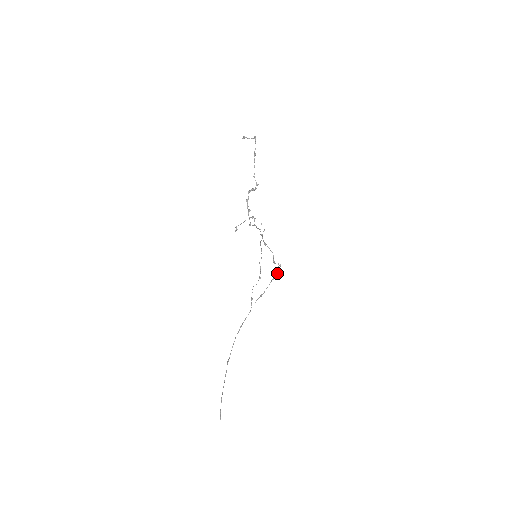
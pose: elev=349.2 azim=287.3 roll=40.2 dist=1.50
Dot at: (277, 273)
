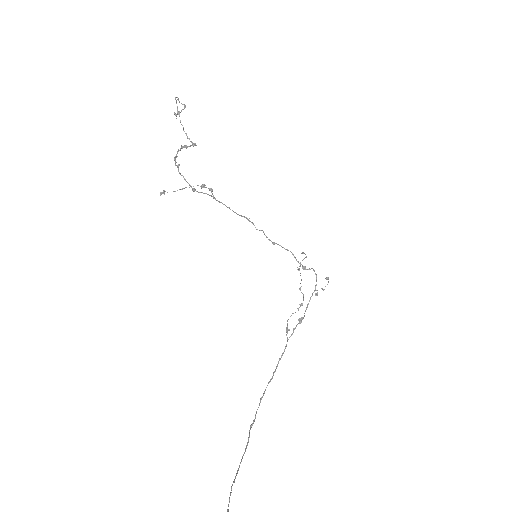
Dot at: occluded
